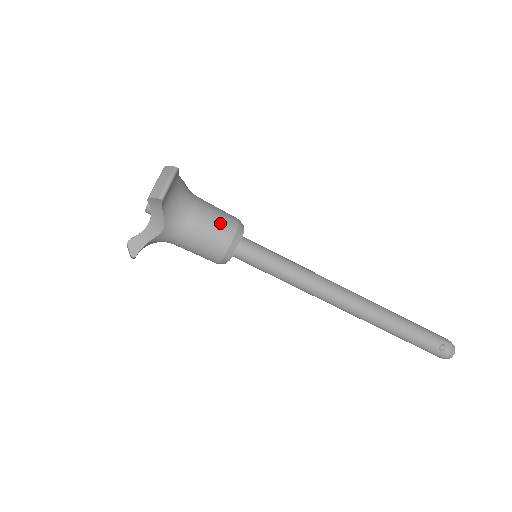
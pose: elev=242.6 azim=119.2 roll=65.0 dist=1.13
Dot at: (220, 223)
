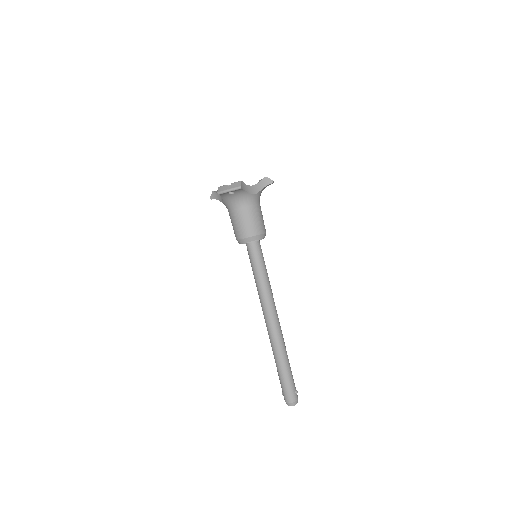
Dot at: occluded
